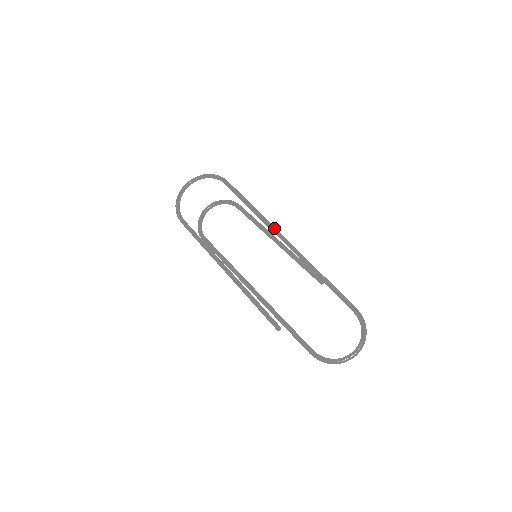
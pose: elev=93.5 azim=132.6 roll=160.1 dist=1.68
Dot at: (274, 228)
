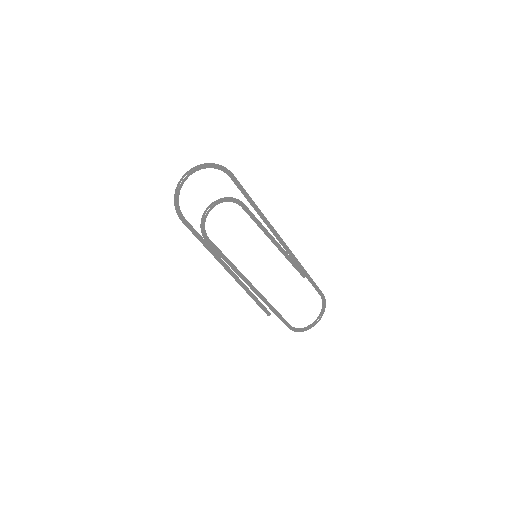
Dot at: (275, 231)
